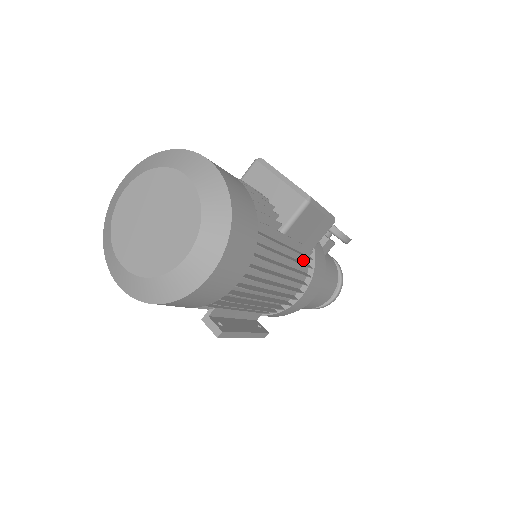
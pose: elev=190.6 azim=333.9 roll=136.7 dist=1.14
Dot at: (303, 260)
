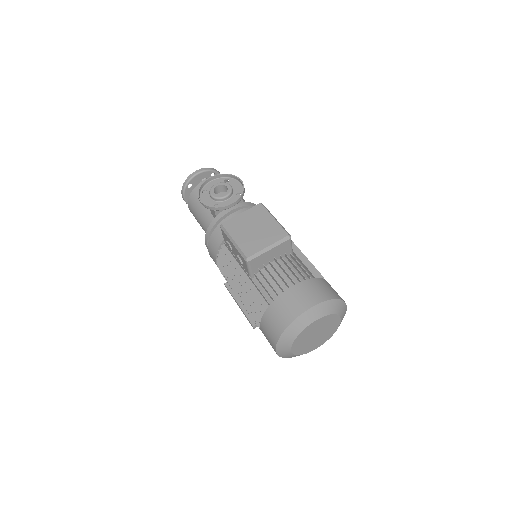
Dot at: occluded
